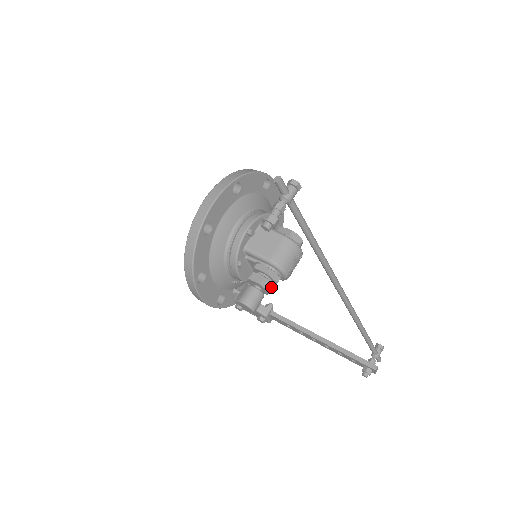
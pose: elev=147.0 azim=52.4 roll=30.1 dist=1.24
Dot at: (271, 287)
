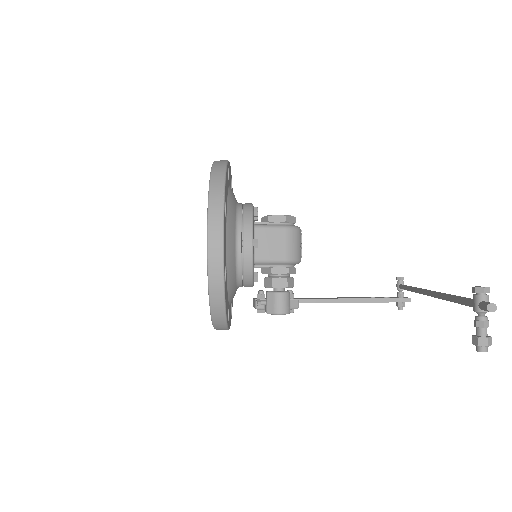
Dot at: (293, 282)
